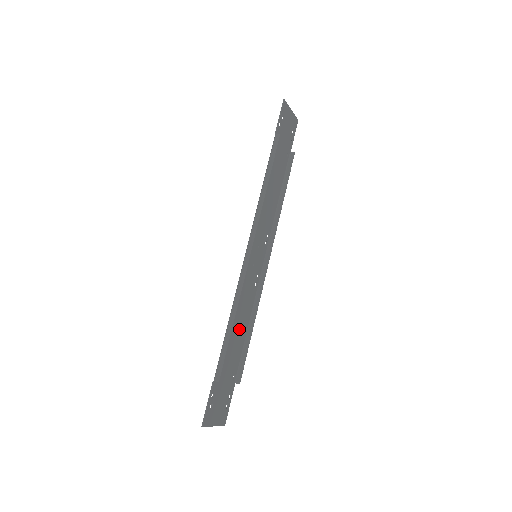
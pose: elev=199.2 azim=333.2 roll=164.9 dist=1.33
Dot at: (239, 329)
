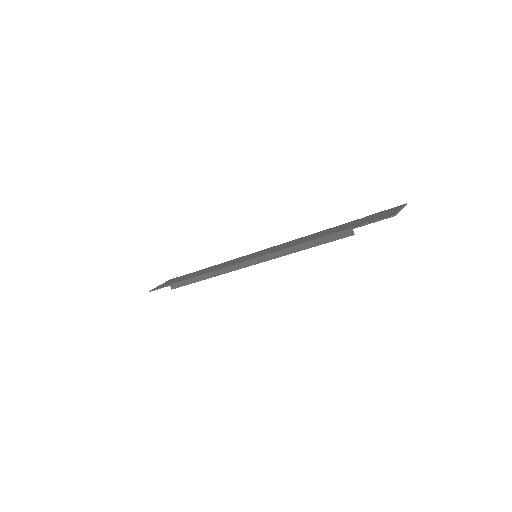
Dot at: occluded
